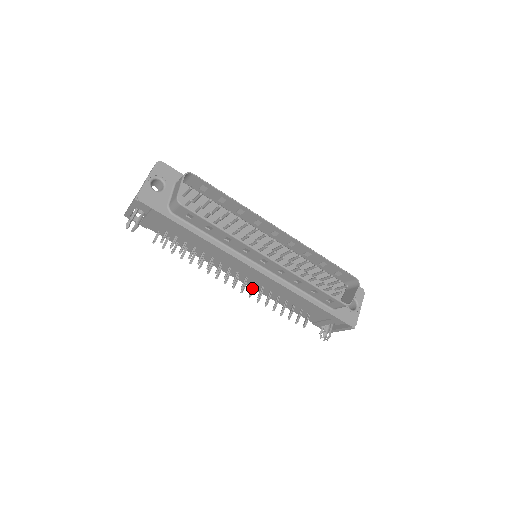
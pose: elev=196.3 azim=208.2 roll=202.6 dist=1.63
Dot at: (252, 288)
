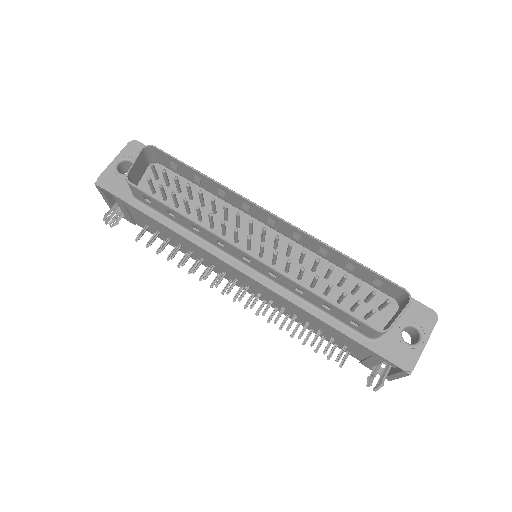
Dot at: (255, 301)
